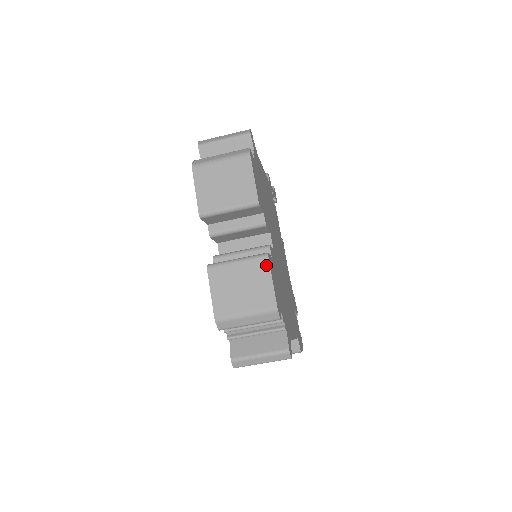
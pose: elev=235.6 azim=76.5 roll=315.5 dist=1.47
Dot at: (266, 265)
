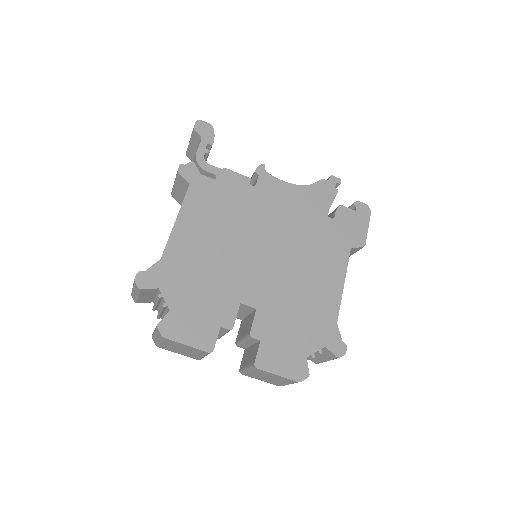
Dot at: (263, 371)
